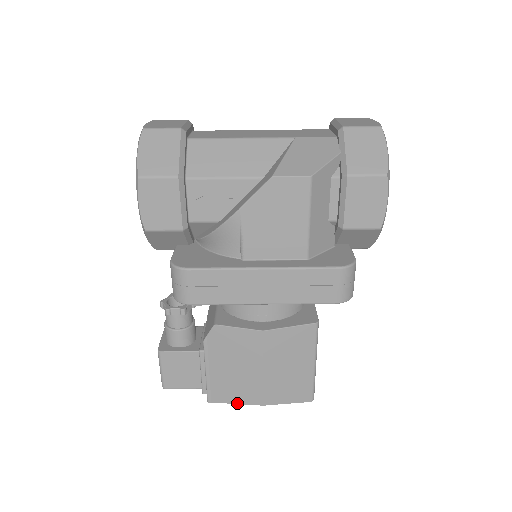
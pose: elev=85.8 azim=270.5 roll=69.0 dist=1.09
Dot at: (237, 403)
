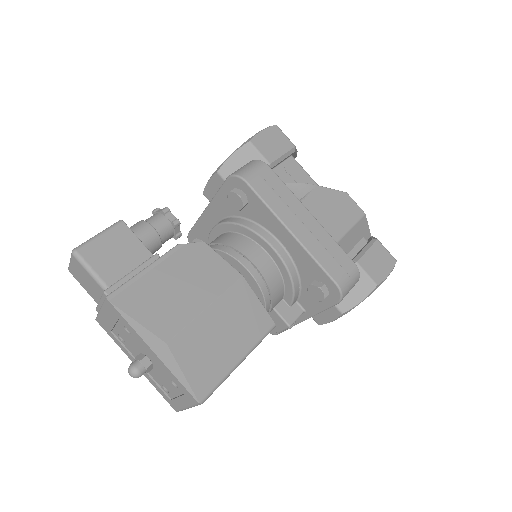
Dot at: (139, 321)
